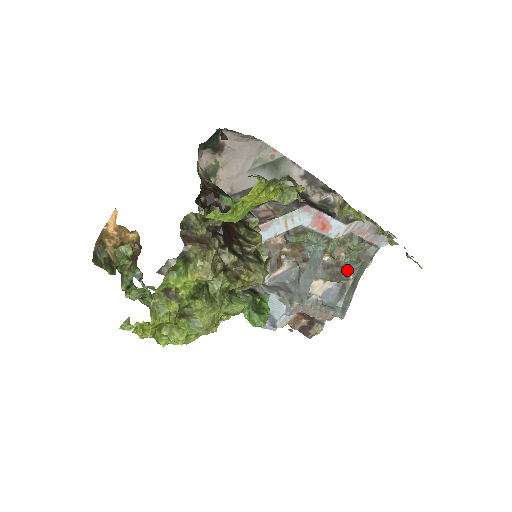
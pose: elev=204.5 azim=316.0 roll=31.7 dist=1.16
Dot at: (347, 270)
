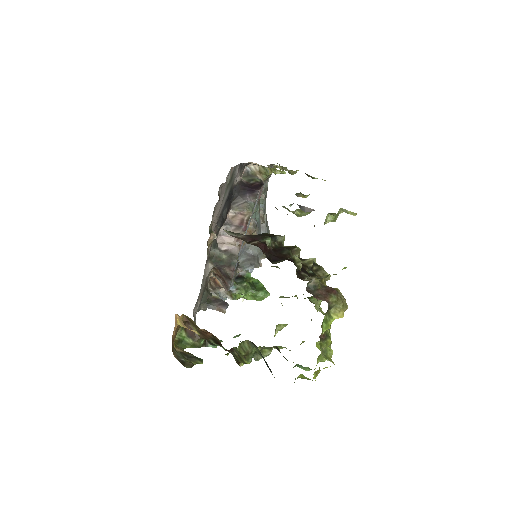
Dot at: (263, 210)
